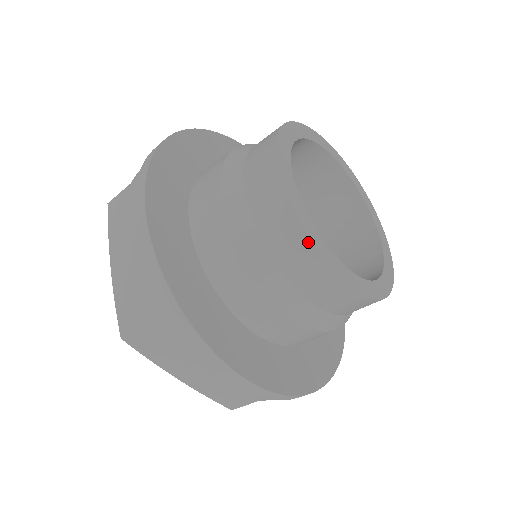
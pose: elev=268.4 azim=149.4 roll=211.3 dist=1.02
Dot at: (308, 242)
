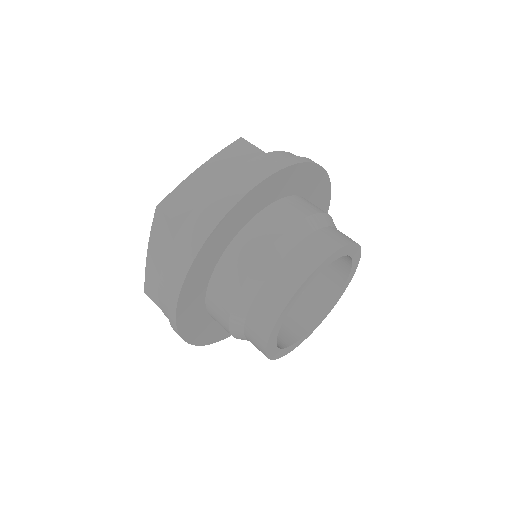
Dot at: (265, 355)
